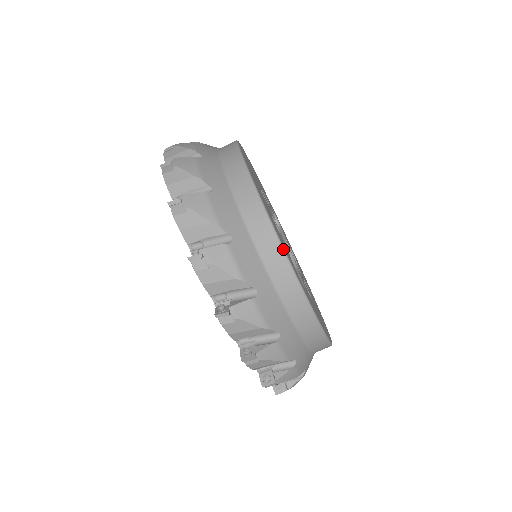
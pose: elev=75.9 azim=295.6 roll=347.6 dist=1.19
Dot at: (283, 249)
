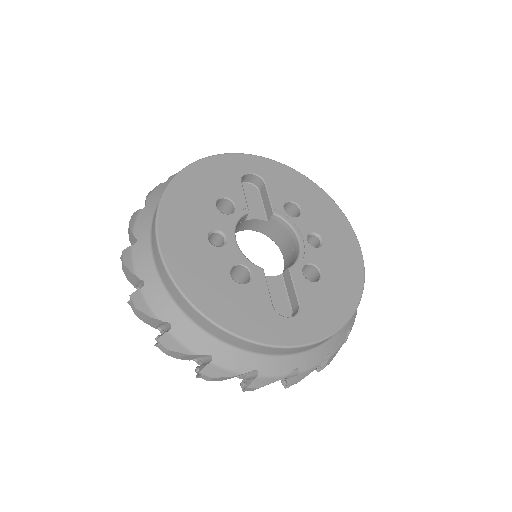
Dot at: (250, 342)
